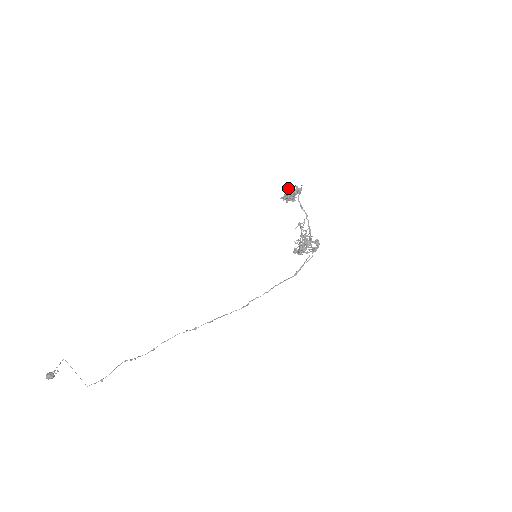
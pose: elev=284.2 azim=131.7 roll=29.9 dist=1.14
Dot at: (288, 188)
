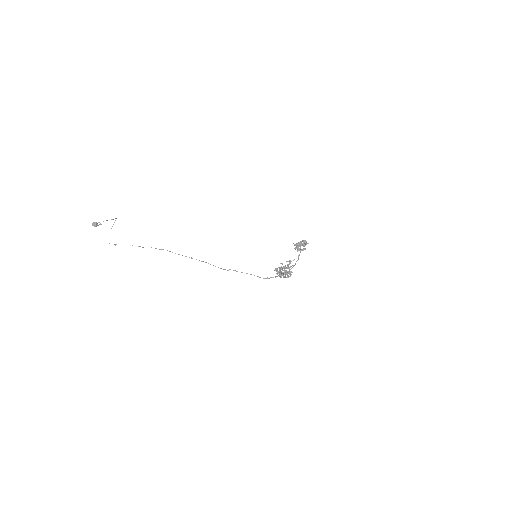
Dot at: occluded
